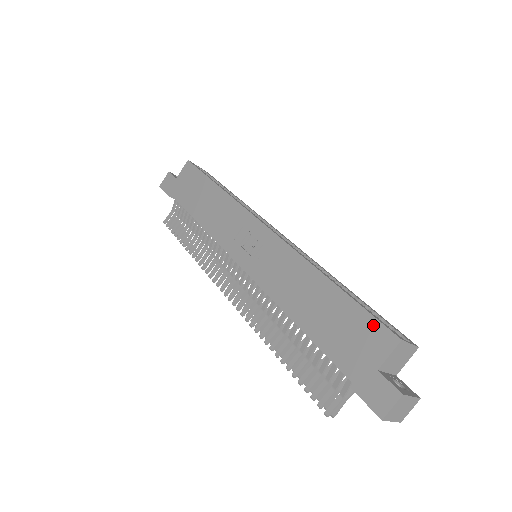
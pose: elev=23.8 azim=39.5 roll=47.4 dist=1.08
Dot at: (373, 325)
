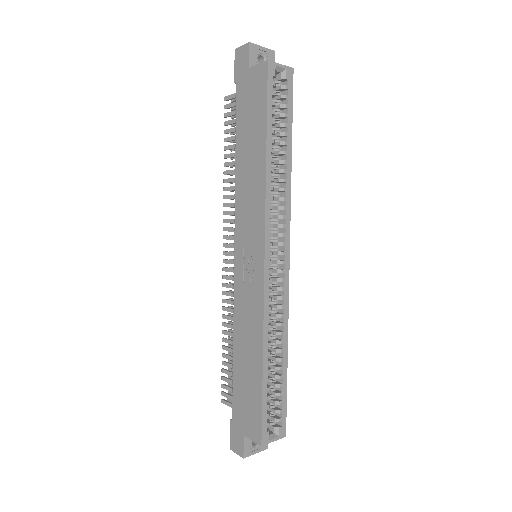
Dot at: (258, 420)
